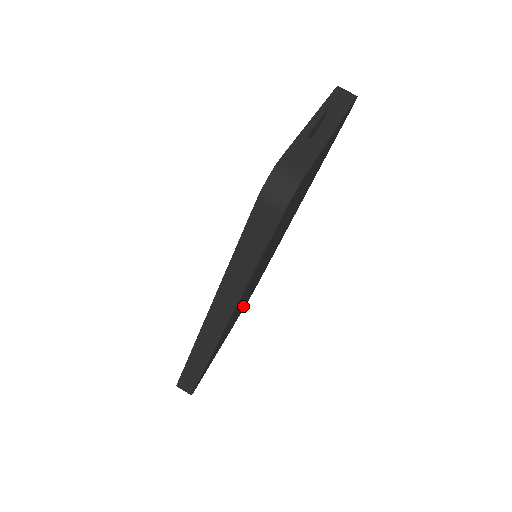
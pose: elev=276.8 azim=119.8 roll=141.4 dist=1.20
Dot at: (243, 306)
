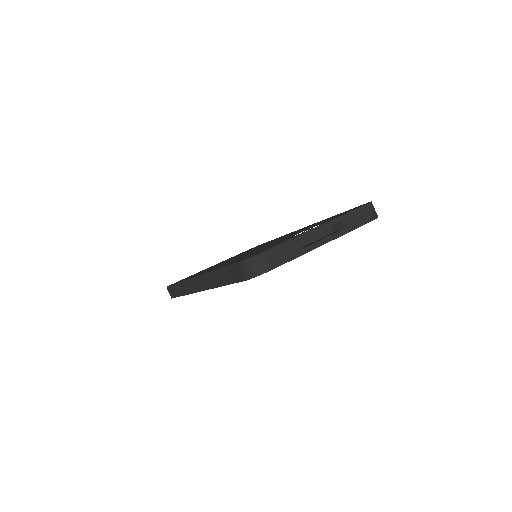
Dot at: occluded
